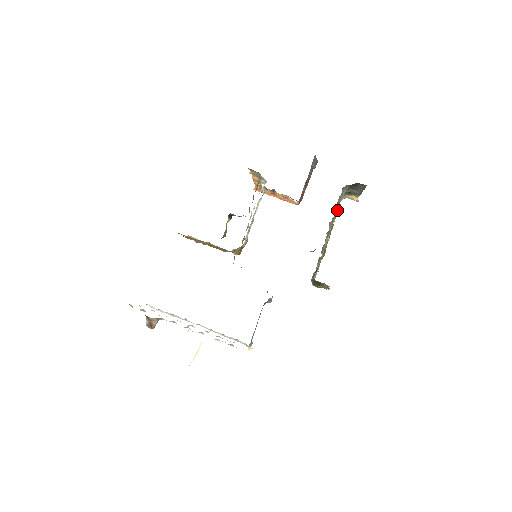
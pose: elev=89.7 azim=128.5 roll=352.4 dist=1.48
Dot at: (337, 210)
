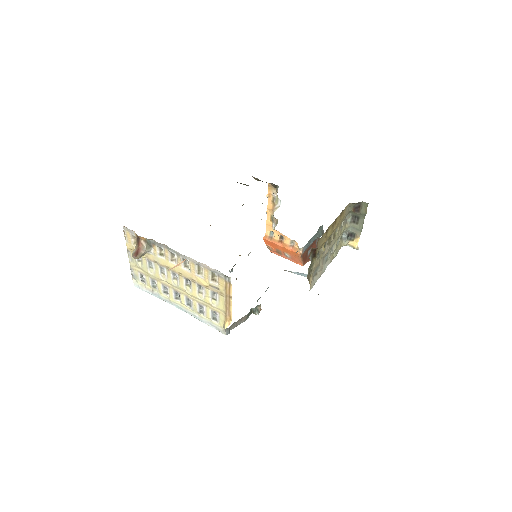
Dot at: (341, 216)
